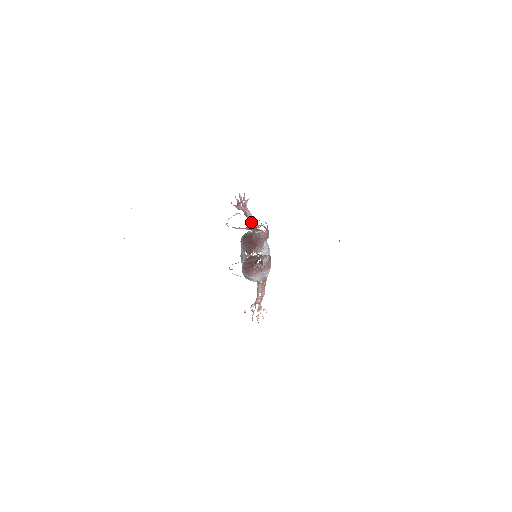
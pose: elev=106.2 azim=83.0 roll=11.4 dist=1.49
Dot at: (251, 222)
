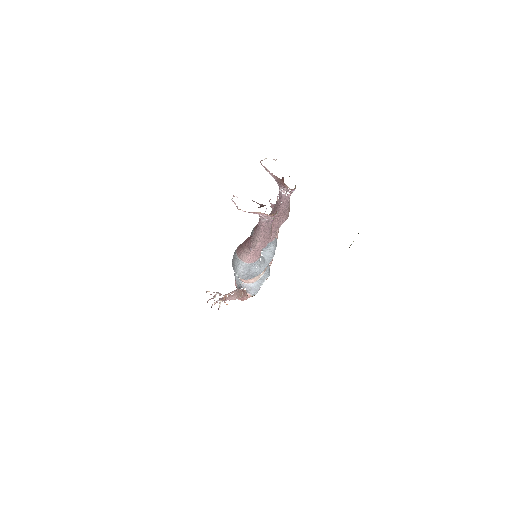
Dot at: occluded
